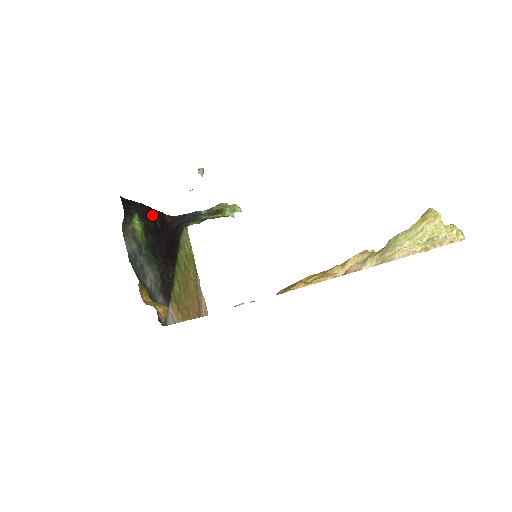
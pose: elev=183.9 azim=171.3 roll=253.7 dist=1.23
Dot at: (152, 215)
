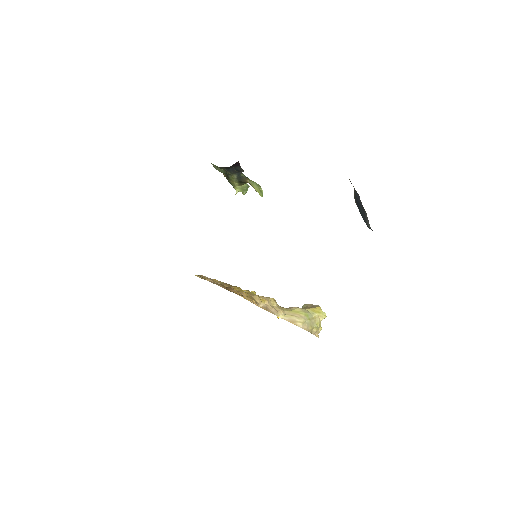
Dot at: occluded
